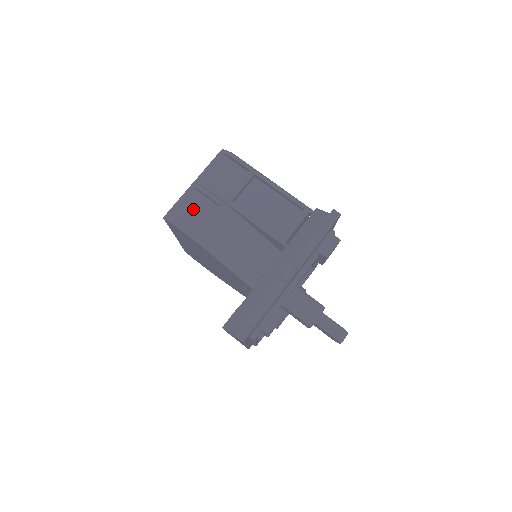
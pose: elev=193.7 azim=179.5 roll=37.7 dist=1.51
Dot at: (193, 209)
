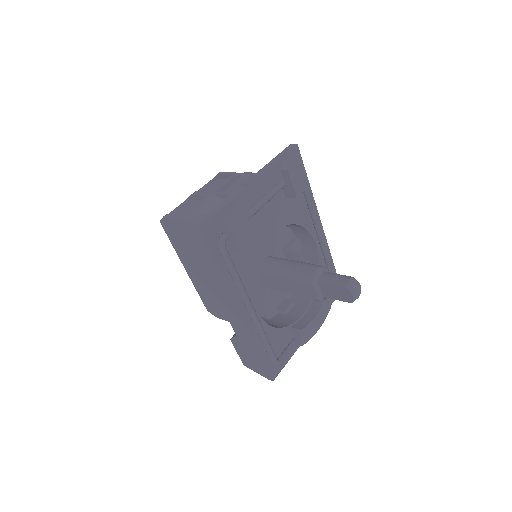
Dot at: (185, 209)
